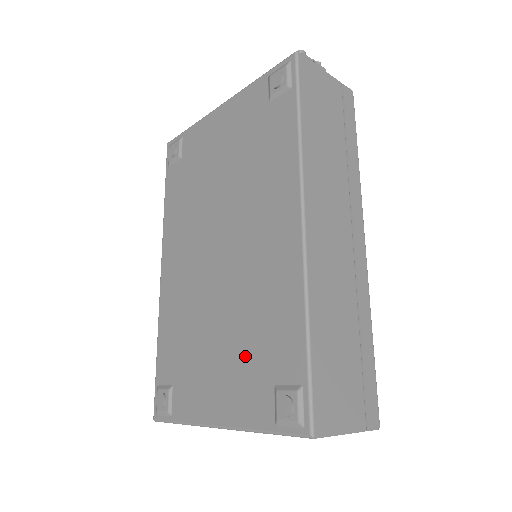
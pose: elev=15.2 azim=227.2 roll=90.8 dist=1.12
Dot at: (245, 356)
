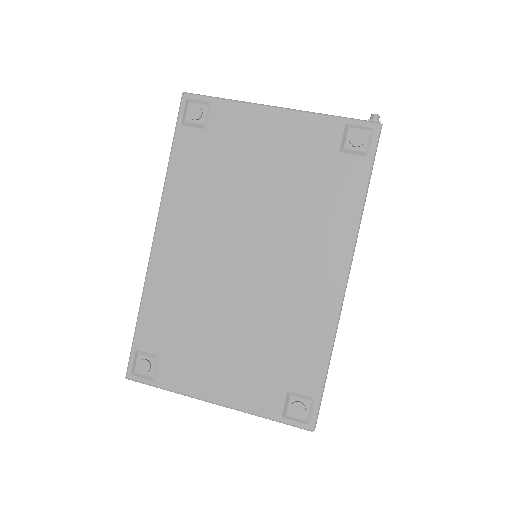
Dot at: (261, 360)
